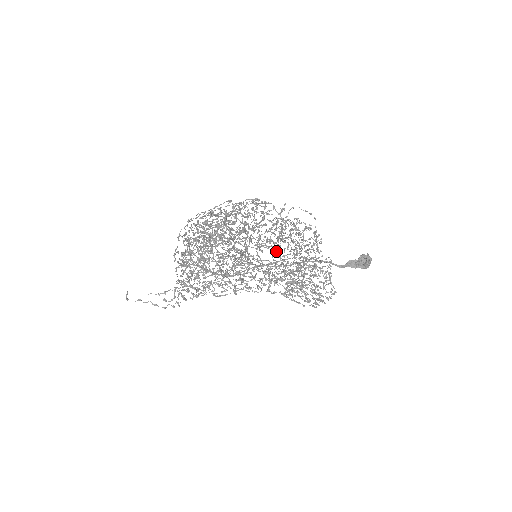
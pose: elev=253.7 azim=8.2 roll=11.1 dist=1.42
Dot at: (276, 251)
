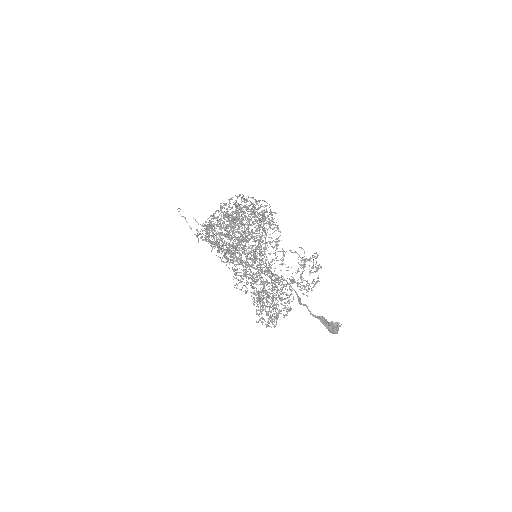
Dot at: occluded
